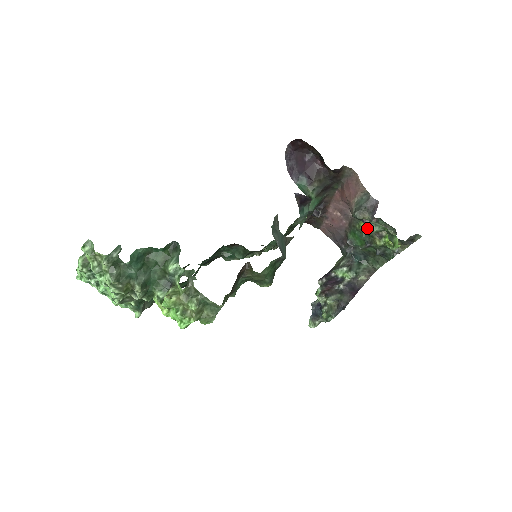
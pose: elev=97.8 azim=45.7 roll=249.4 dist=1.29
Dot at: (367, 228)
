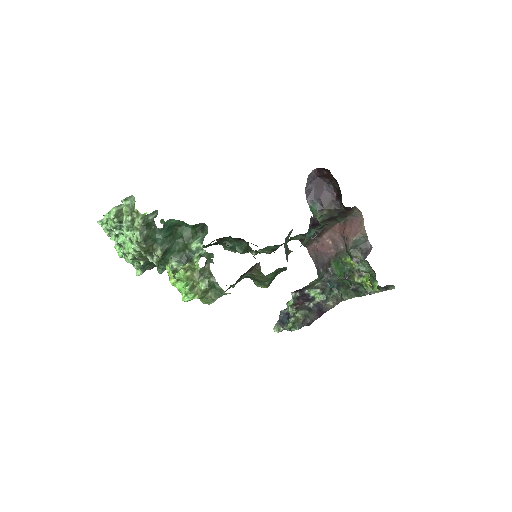
Dot at: (351, 264)
